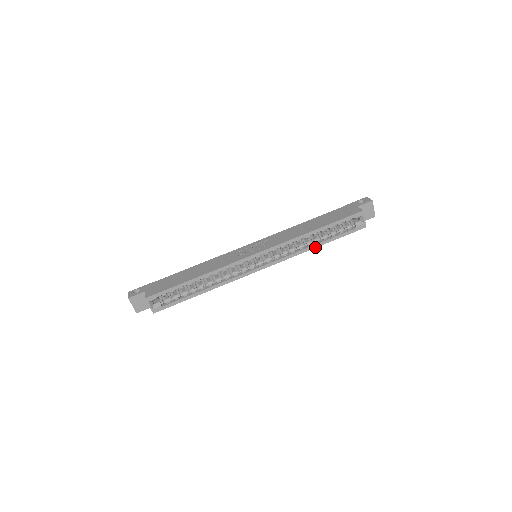
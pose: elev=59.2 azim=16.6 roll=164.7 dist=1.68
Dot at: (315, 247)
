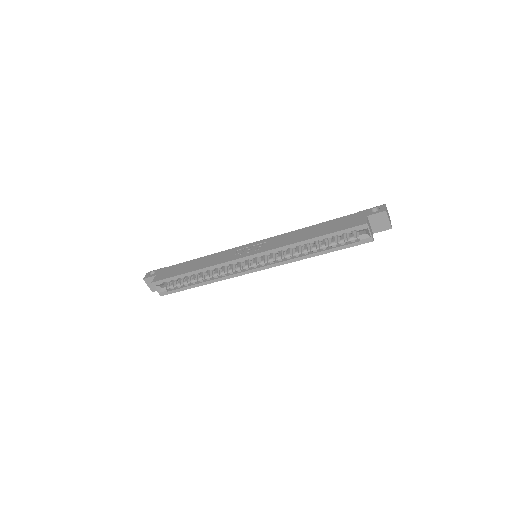
Dot at: (312, 256)
